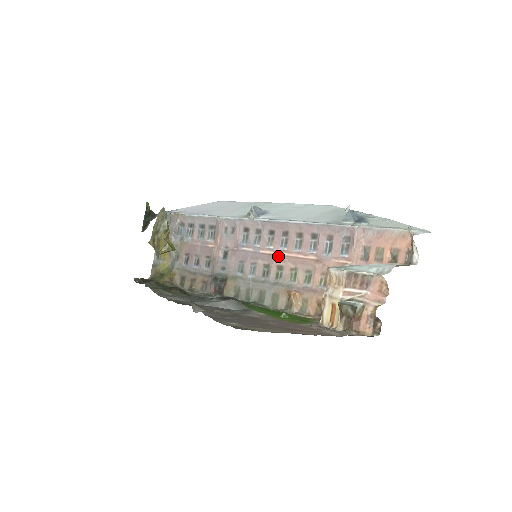
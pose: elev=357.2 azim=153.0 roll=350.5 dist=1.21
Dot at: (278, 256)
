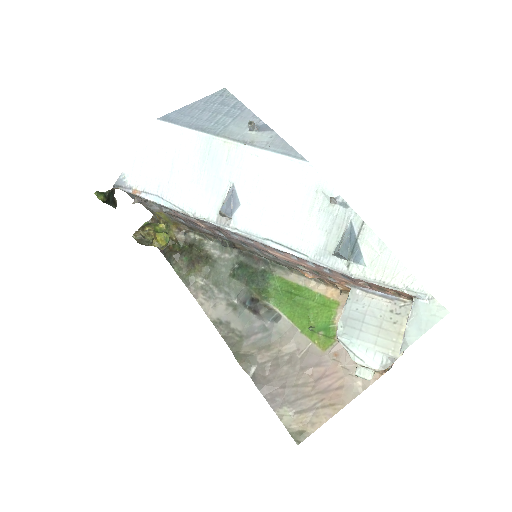
Dot at: (278, 257)
